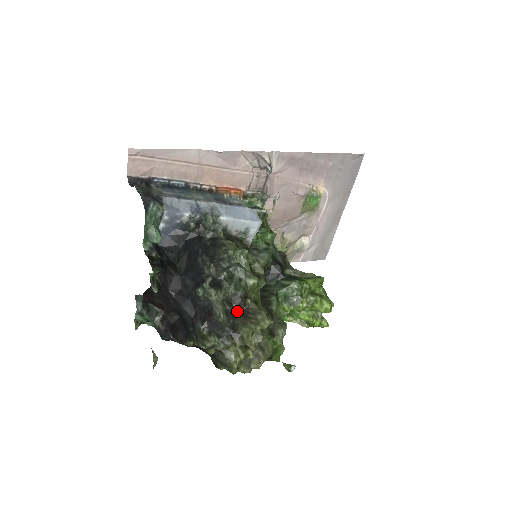
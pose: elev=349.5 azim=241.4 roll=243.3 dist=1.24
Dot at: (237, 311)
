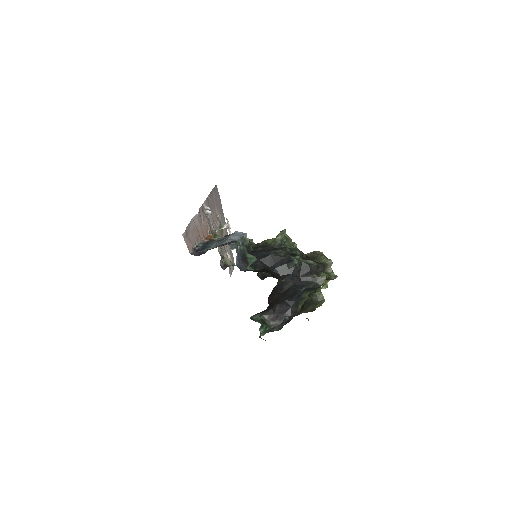
Dot at: occluded
